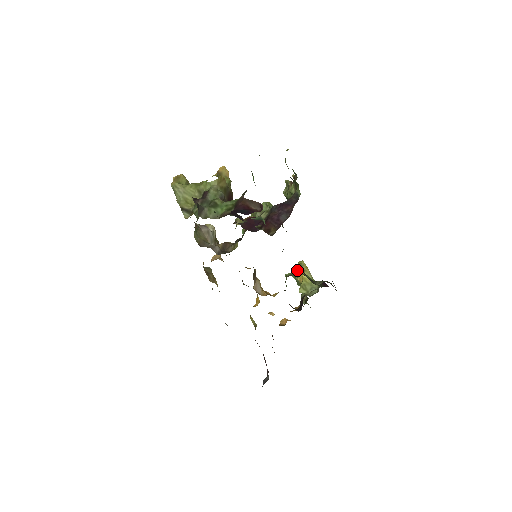
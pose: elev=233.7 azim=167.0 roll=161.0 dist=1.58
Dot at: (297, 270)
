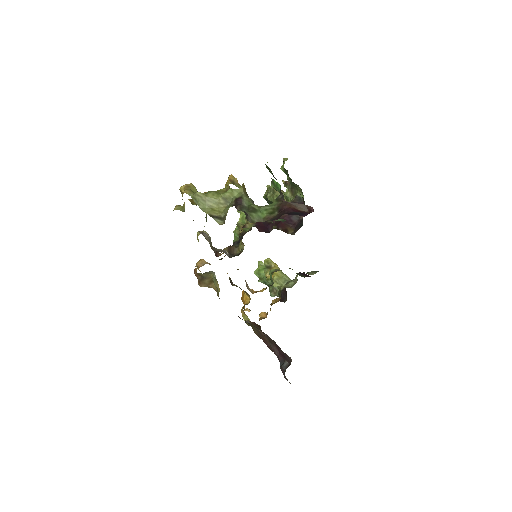
Dot at: (261, 267)
